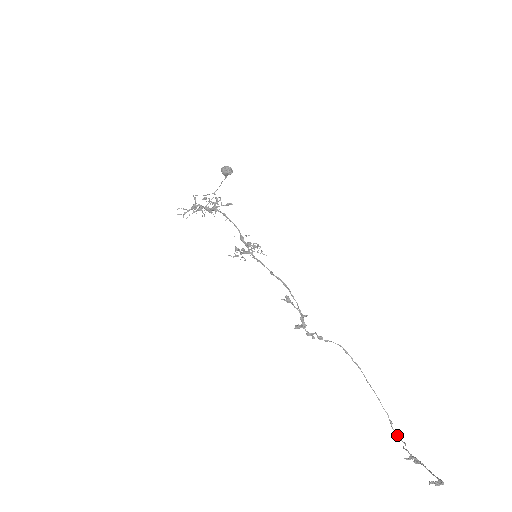
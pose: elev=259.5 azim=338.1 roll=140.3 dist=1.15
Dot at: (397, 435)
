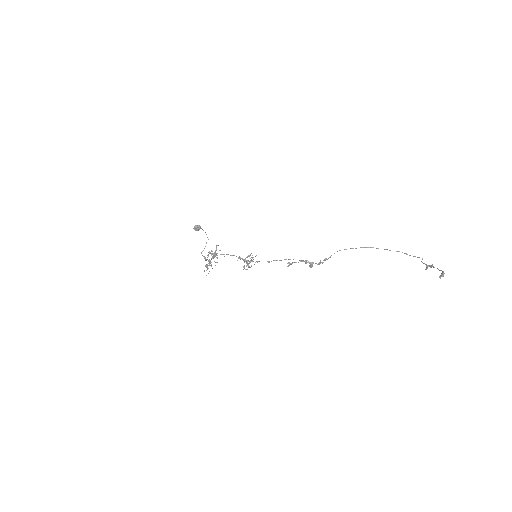
Dot at: occluded
